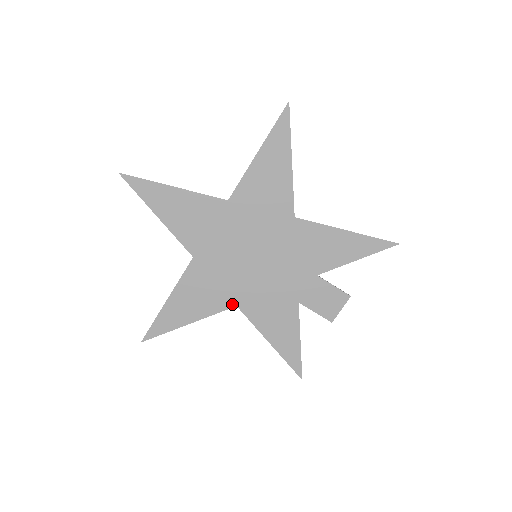
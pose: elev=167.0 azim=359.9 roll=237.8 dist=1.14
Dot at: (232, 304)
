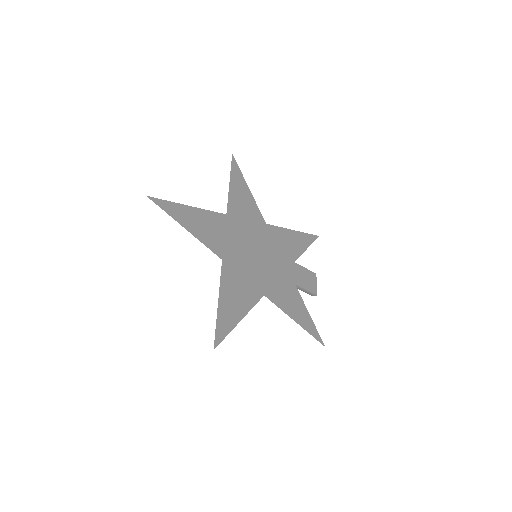
Dot at: (261, 294)
